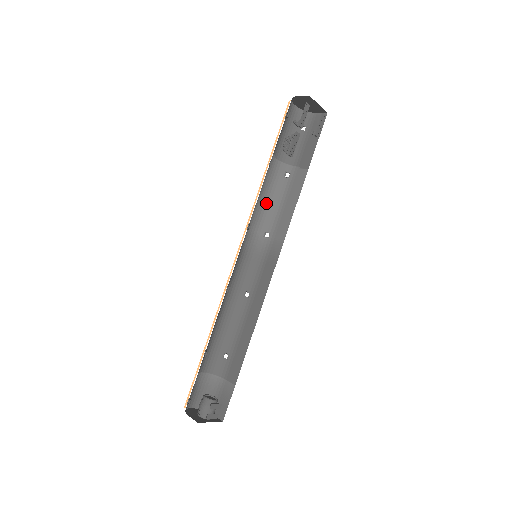
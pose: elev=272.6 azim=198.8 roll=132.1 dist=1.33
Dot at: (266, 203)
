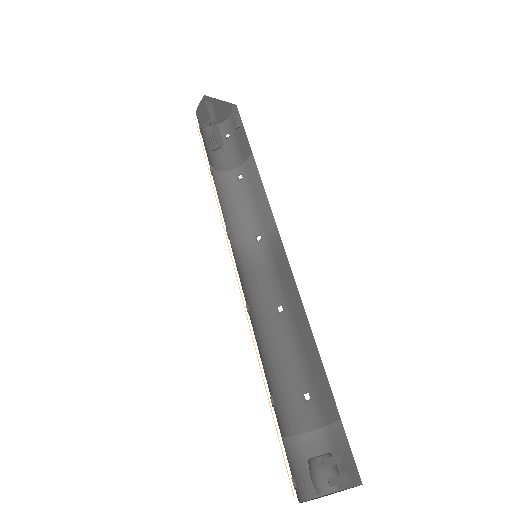
Dot at: (236, 212)
